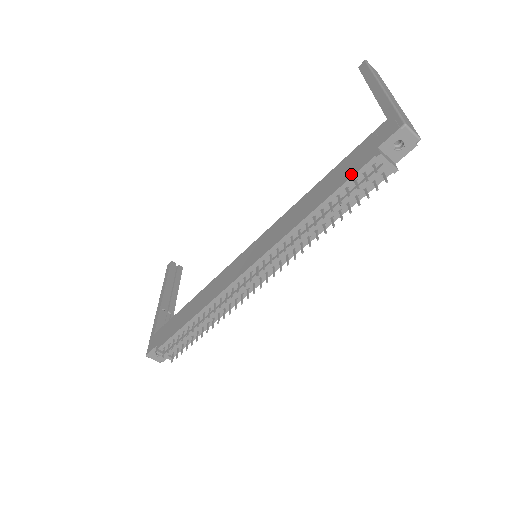
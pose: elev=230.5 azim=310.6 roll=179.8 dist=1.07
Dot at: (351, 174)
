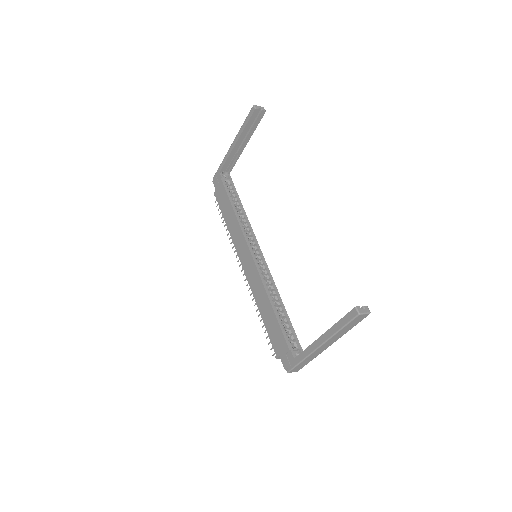
Dot at: (271, 340)
